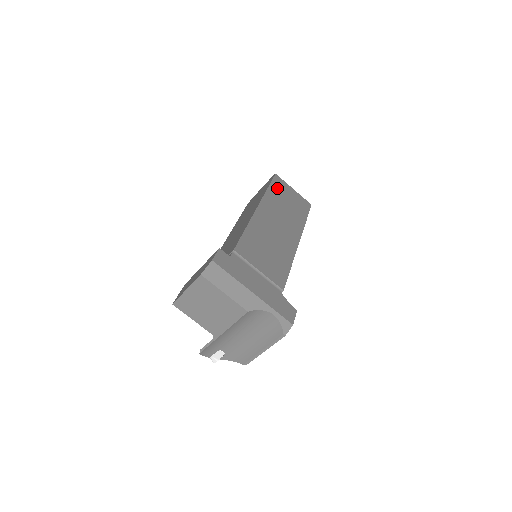
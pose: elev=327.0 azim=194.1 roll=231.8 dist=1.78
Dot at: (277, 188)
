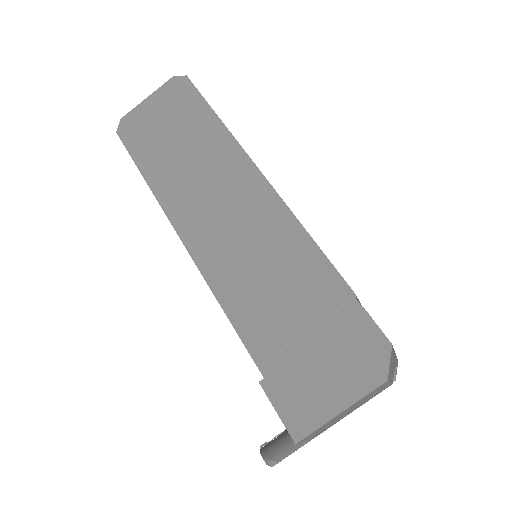
Dot at: occluded
